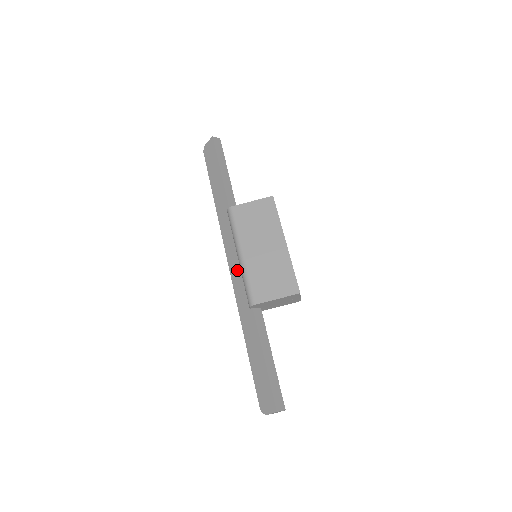
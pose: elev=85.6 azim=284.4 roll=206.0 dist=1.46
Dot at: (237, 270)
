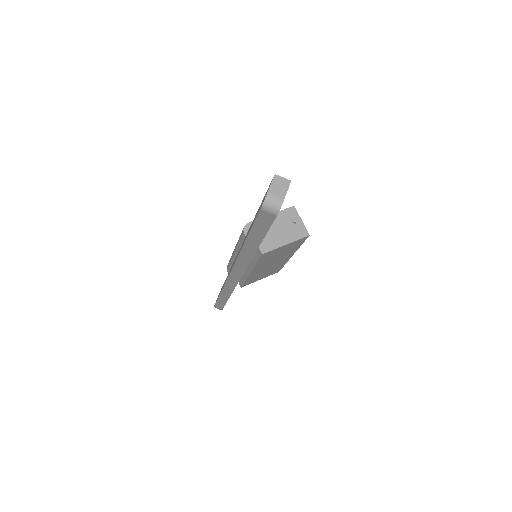
Dot at: (235, 259)
